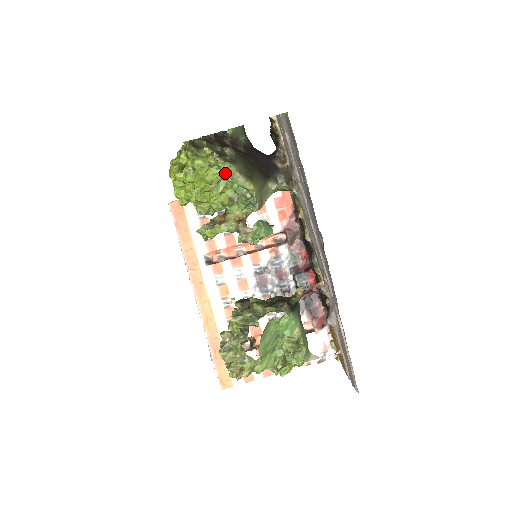
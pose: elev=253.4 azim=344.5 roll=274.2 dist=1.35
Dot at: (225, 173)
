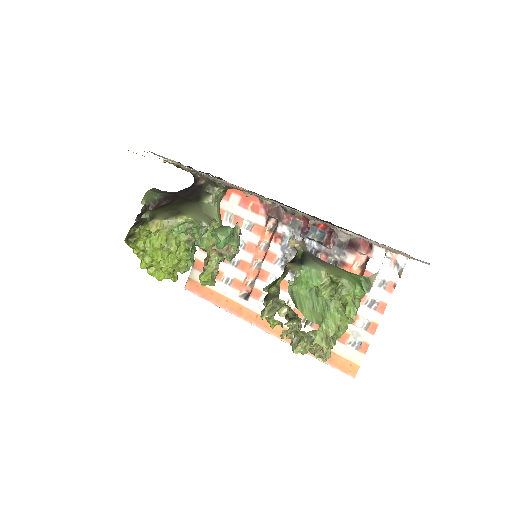
Dot at: (155, 230)
